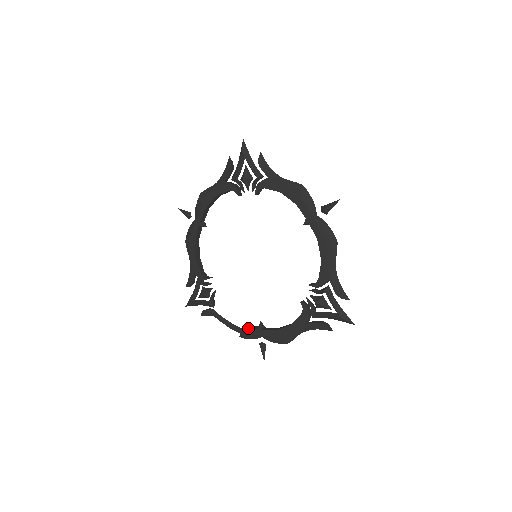
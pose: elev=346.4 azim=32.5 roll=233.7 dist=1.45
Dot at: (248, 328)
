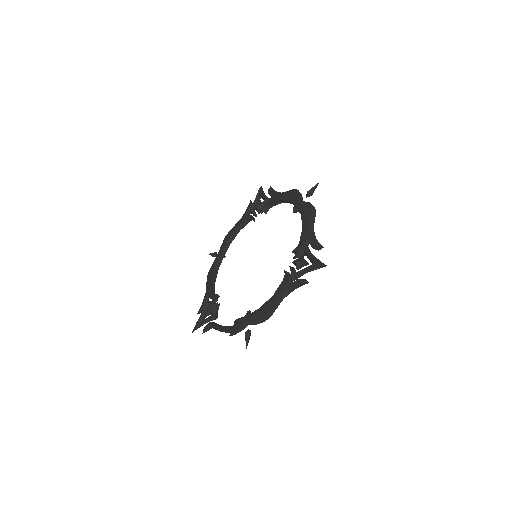
Dot at: (238, 319)
